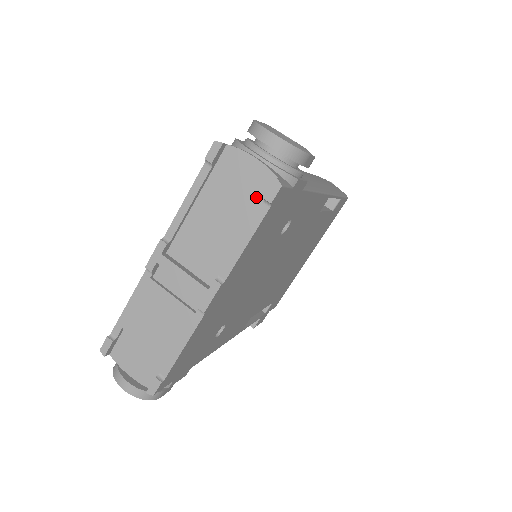
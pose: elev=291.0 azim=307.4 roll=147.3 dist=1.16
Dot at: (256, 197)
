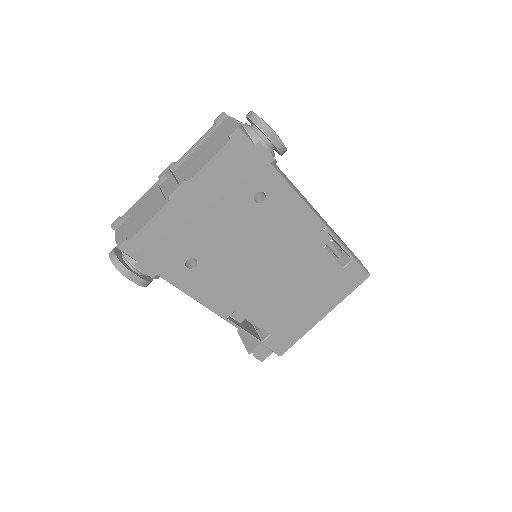
Dot at: (227, 138)
